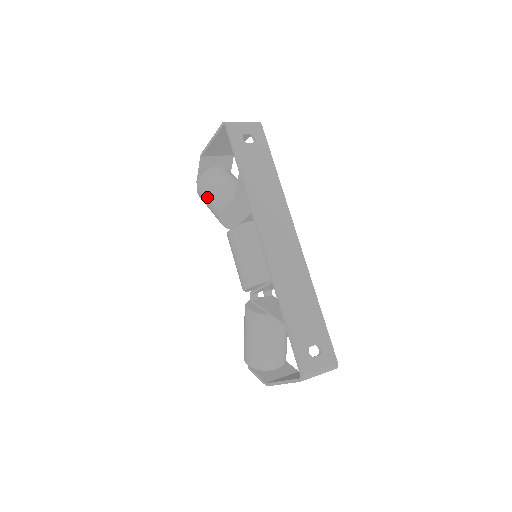
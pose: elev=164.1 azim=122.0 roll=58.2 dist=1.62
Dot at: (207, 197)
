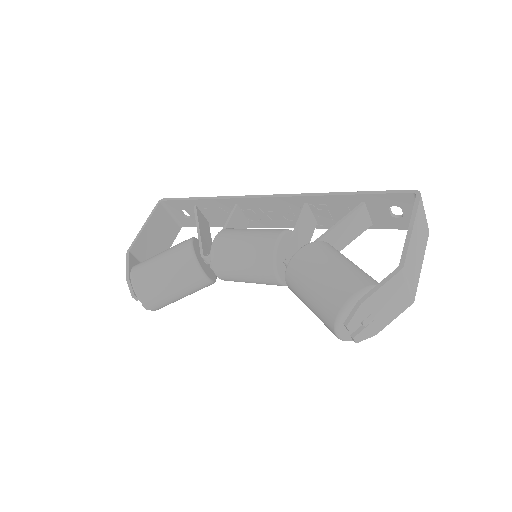
Dot at: (157, 259)
